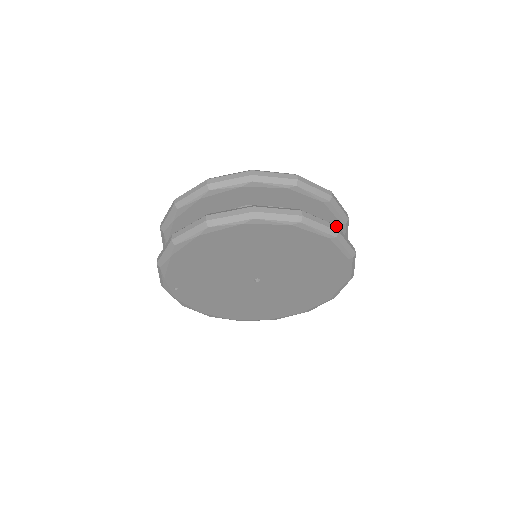
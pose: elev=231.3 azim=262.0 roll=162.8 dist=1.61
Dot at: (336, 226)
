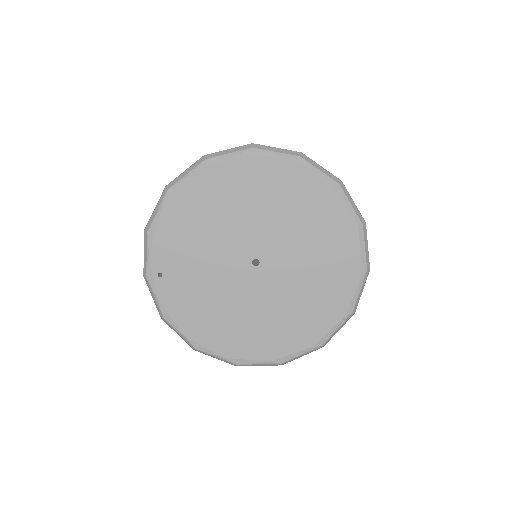
Dot at: occluded
